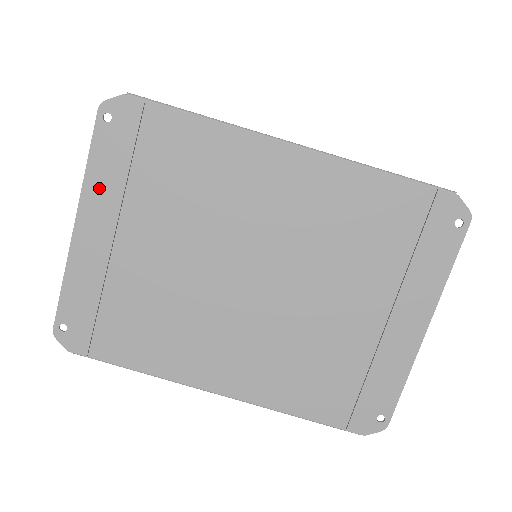
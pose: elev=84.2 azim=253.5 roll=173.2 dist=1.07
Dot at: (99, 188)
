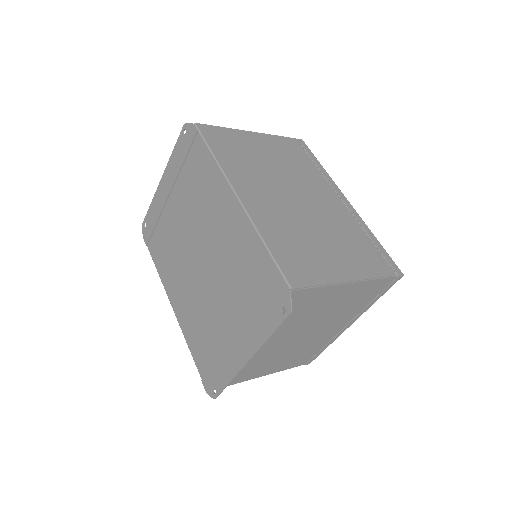
Dot at: (172, 166)
